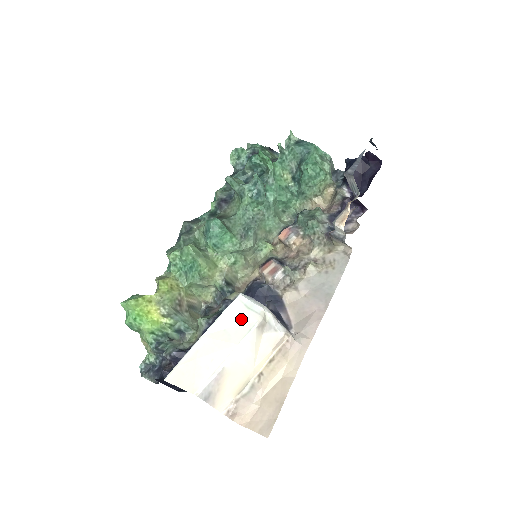
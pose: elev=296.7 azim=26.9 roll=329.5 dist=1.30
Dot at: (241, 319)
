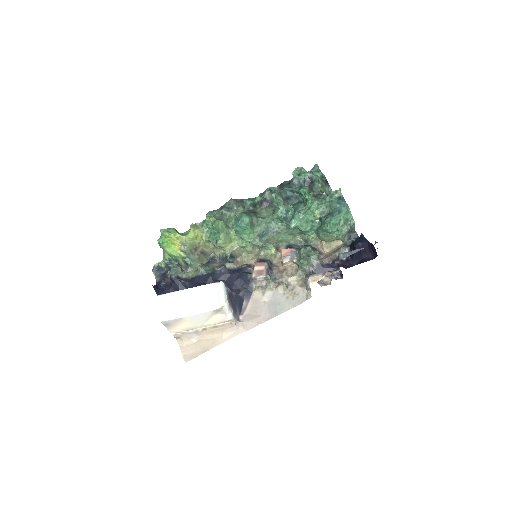
Dot at: (210, 298)
